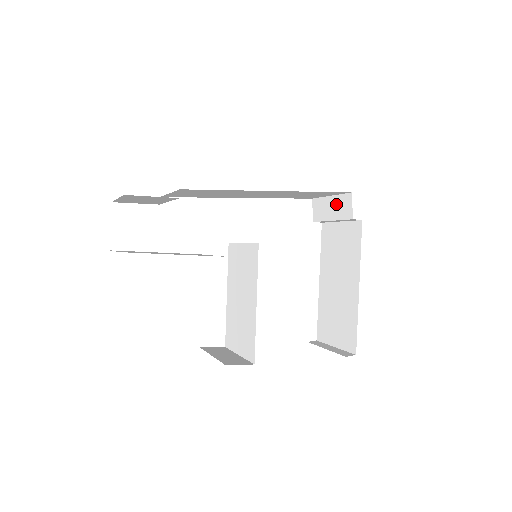
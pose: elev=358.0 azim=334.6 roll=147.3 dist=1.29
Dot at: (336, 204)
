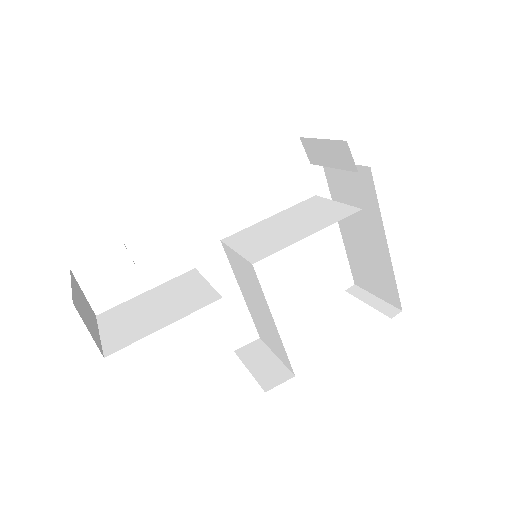
Dot at: (331, 150)
